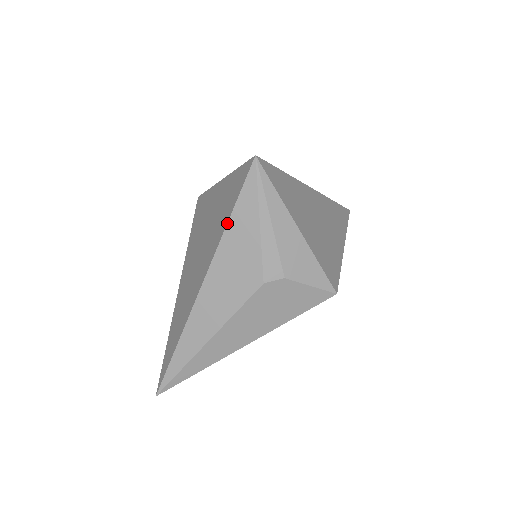
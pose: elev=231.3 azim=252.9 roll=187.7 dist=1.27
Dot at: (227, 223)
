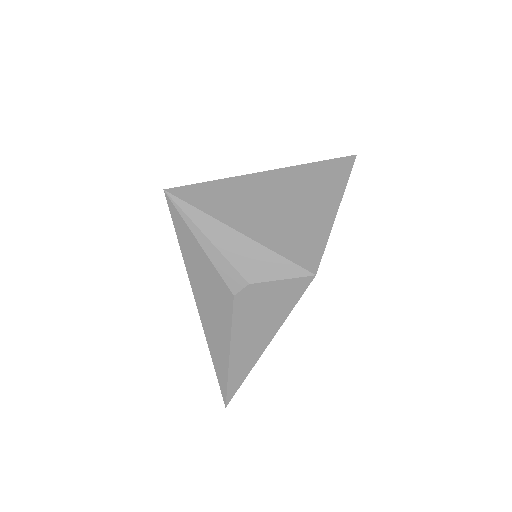
Dot at: (182, 255)
